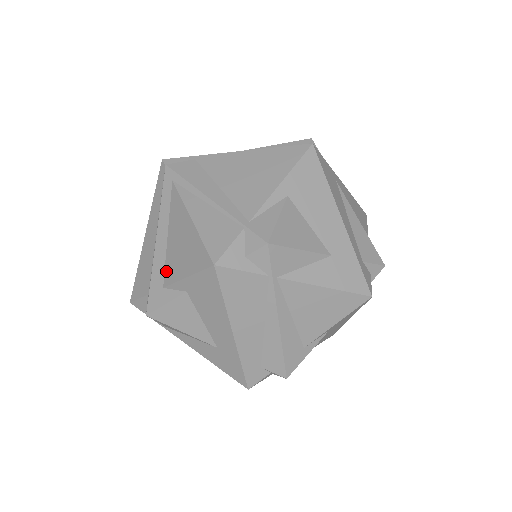
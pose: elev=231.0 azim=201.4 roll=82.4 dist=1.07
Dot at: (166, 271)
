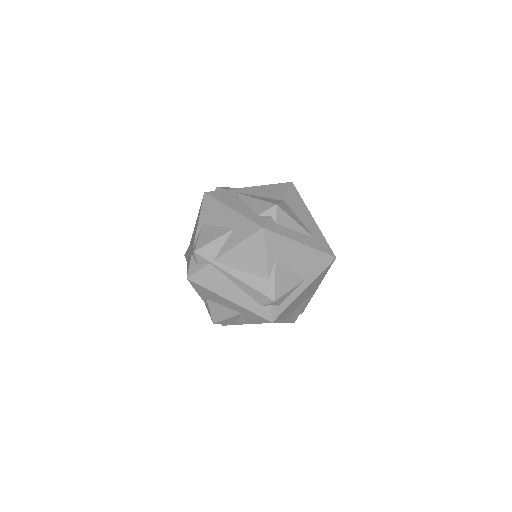
Dot at: occluded
